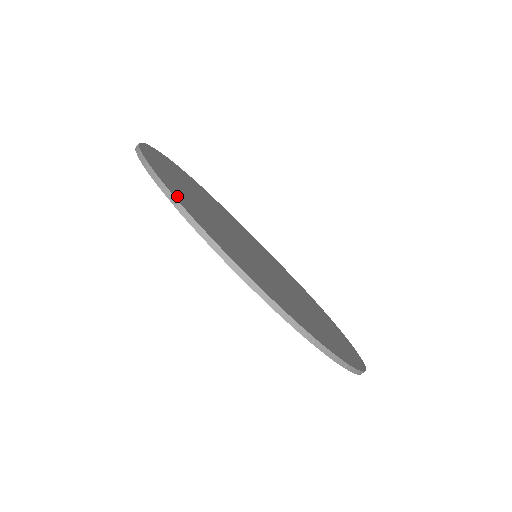
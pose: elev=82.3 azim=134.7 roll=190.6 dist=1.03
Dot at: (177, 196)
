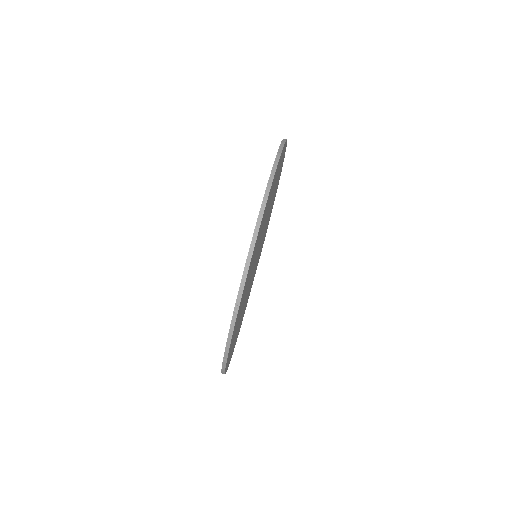
Dot at: occluded
